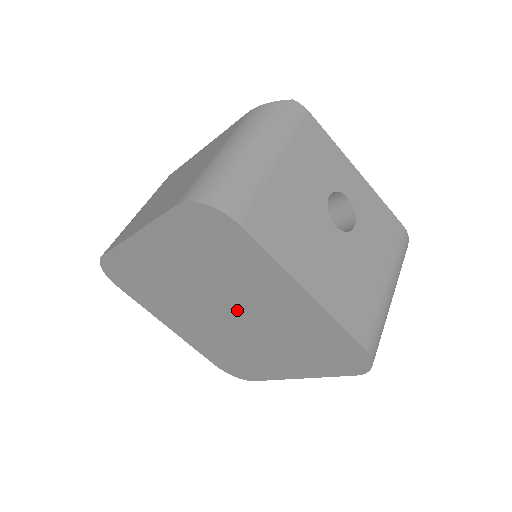
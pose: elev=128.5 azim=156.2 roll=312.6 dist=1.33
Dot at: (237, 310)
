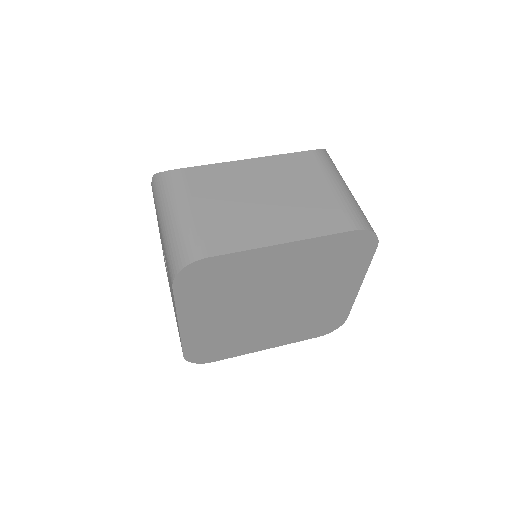
Dot at: (290, 302)
